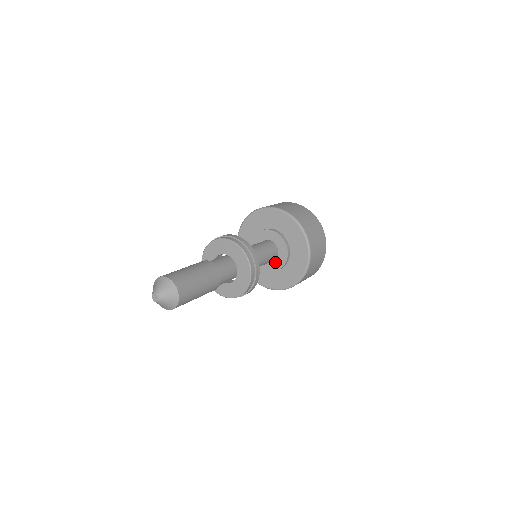
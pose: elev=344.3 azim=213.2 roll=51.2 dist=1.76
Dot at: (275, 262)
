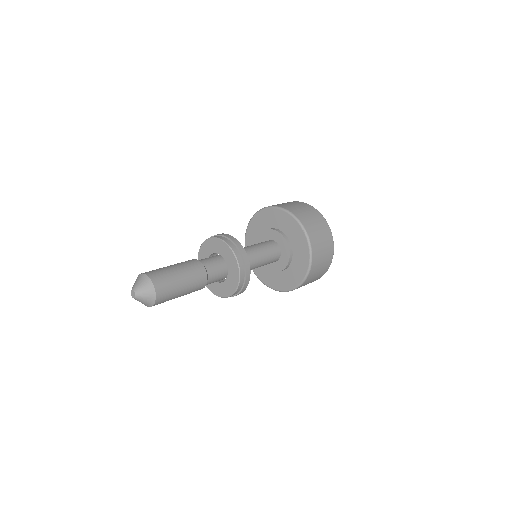
Dot at: (278, 263)
